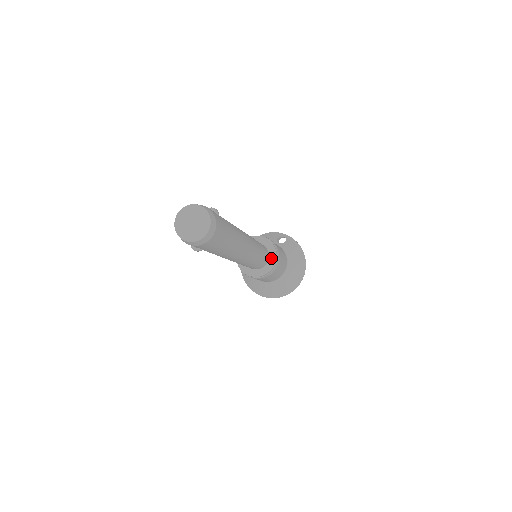
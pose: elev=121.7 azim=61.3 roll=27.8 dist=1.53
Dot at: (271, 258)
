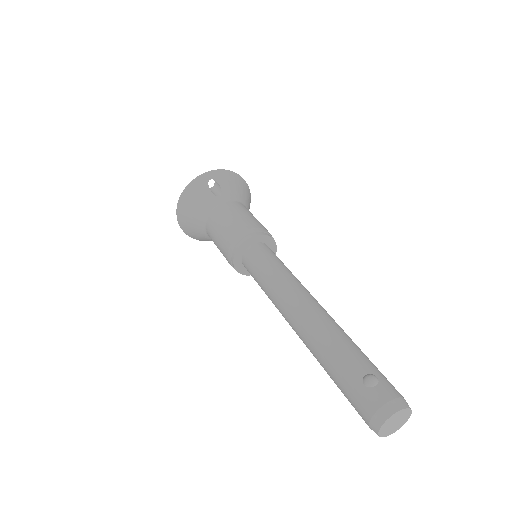
Dot at: (270, 245)
